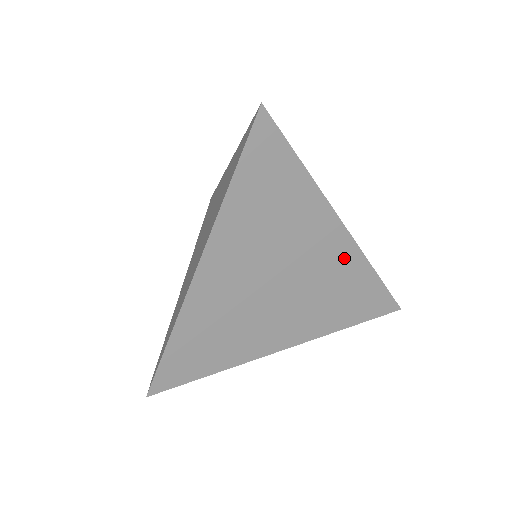
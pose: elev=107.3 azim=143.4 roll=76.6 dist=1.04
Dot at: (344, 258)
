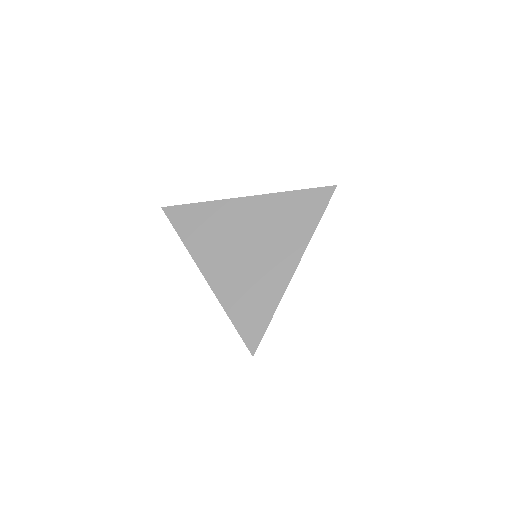
Dot at: (265, 205)
